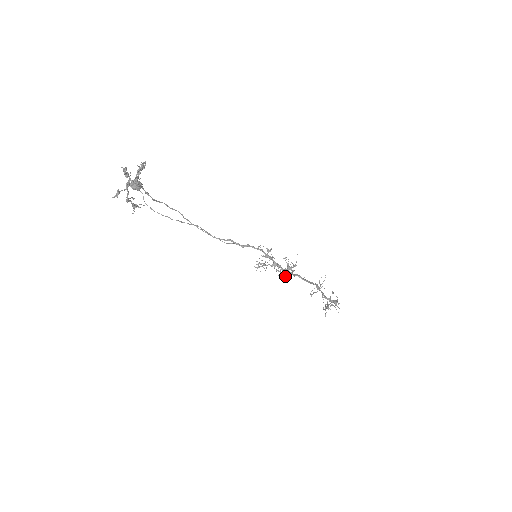
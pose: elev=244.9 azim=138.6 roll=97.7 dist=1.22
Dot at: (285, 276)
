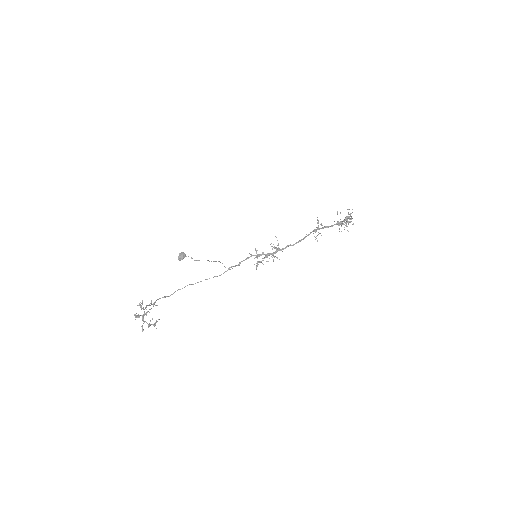
Dot at: occluded
